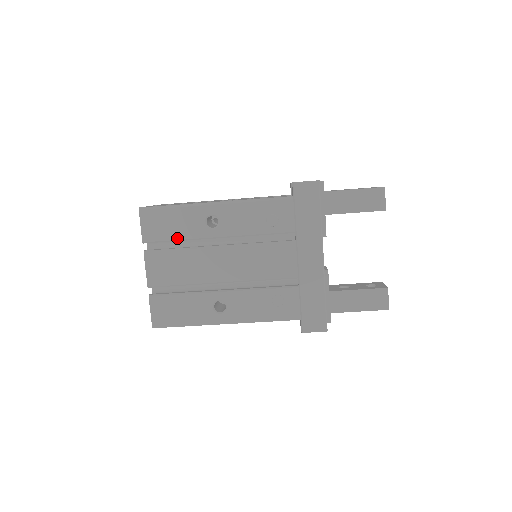
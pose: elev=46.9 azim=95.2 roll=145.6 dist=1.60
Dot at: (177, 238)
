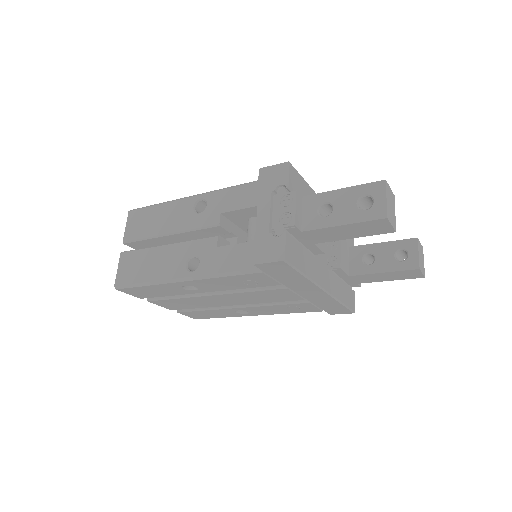
Dot at: (167, 295)
